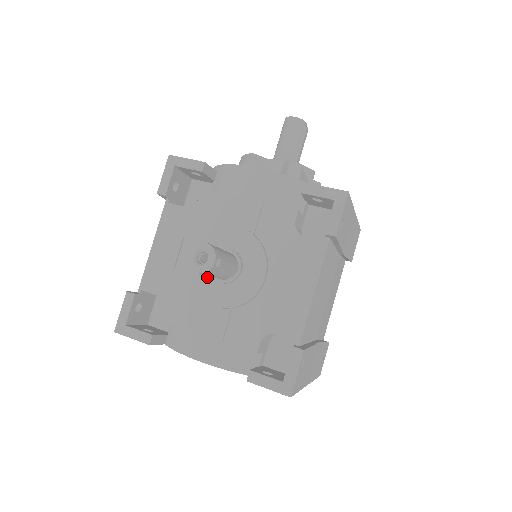
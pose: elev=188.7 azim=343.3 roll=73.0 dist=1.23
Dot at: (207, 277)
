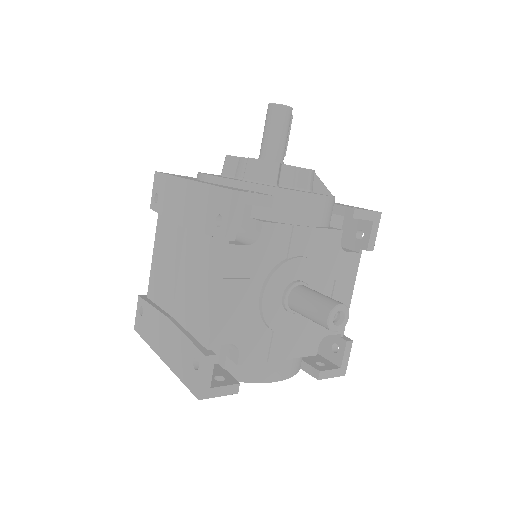
Dot at: (280, 311)
